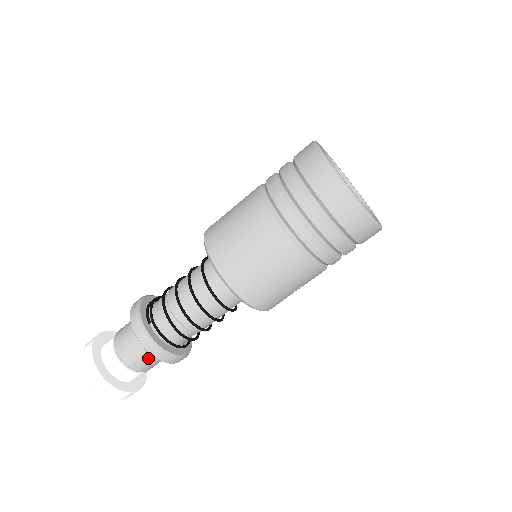
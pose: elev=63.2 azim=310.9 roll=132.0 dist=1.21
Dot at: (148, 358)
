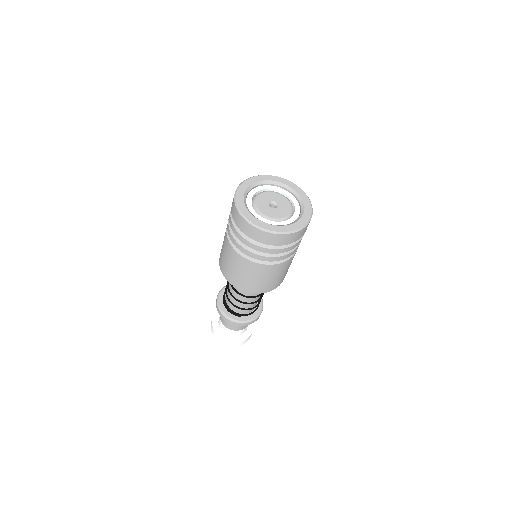
Dot at: occluded
